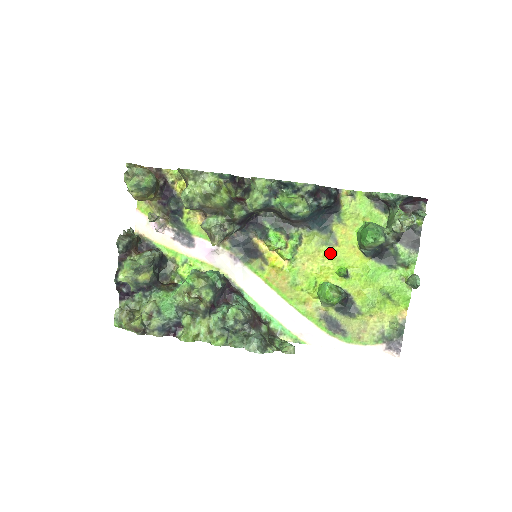
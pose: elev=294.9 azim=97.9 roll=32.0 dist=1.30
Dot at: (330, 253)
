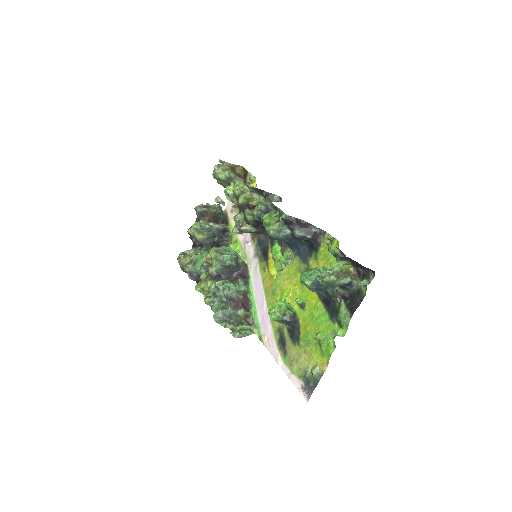
Dot at: occluded
